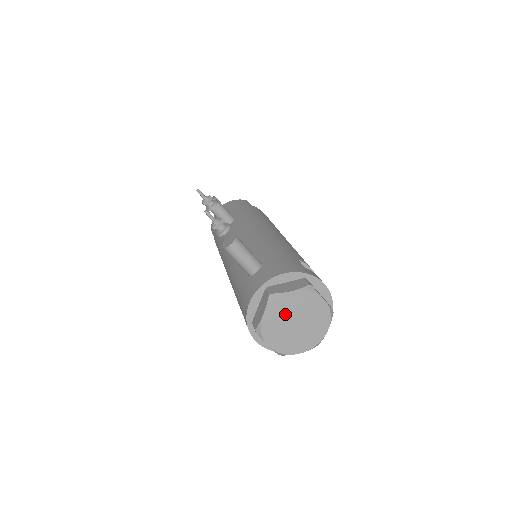
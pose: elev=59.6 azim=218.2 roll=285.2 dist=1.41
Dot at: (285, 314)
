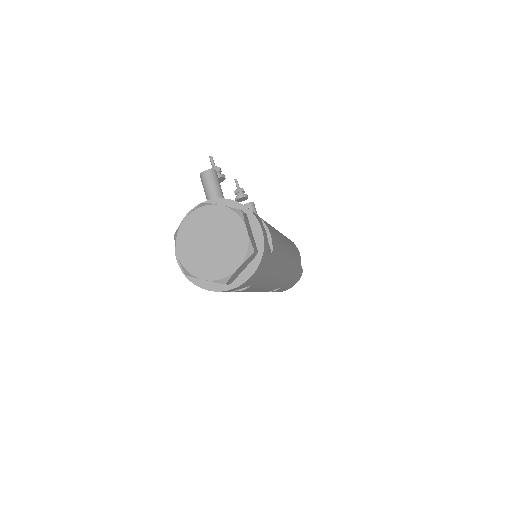
Dot at: (205, 227)
